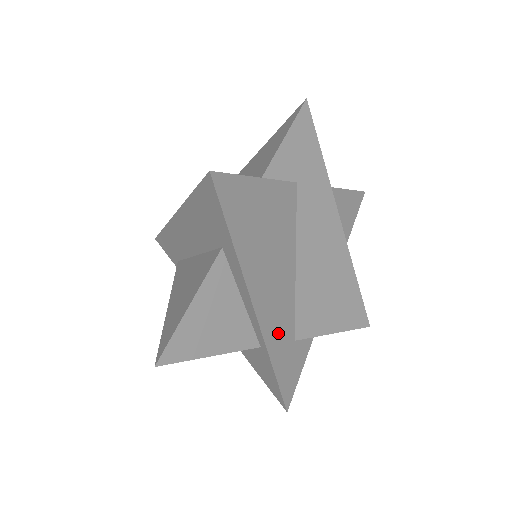
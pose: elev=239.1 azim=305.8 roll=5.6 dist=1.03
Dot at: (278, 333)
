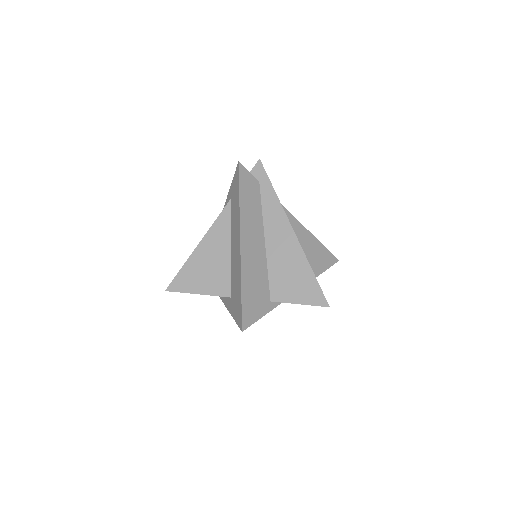
Dot at: occluded
